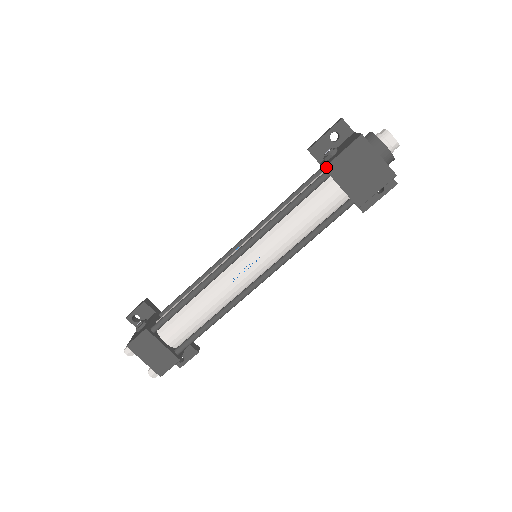
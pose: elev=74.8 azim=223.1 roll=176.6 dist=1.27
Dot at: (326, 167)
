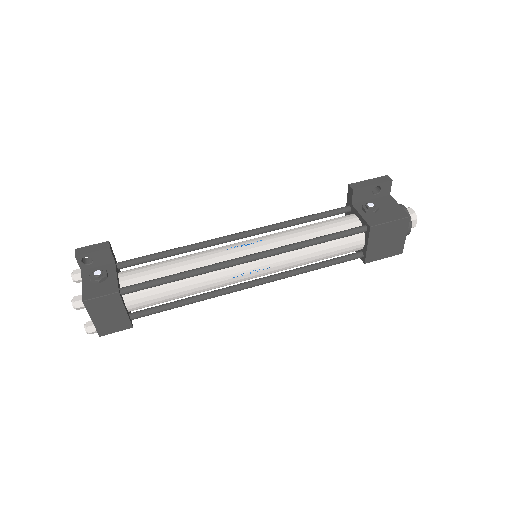
Dot at: (372, 227)
